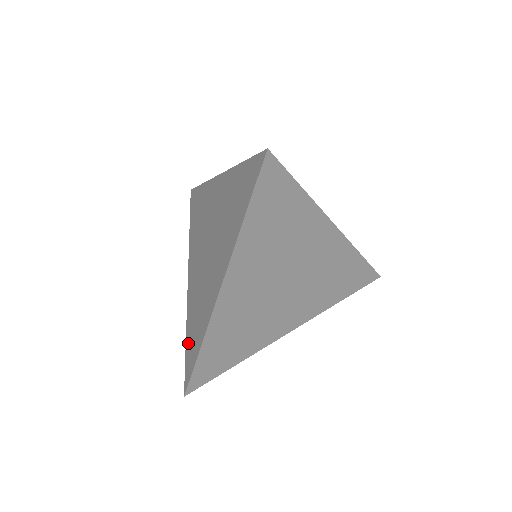
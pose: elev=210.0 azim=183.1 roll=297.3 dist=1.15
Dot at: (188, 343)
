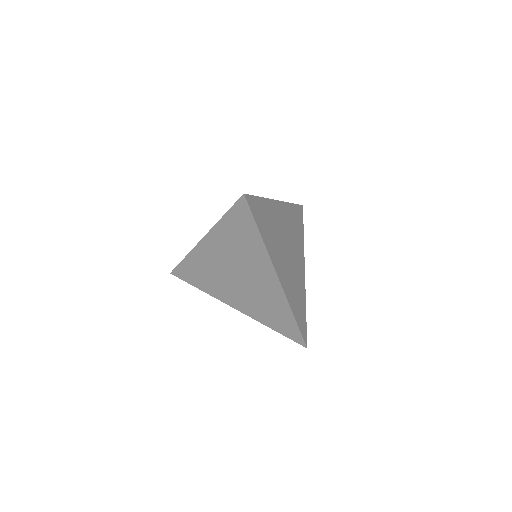
Dot at: (278, 328)
